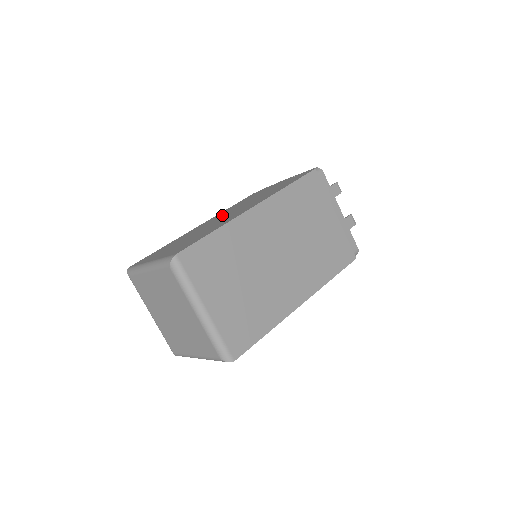
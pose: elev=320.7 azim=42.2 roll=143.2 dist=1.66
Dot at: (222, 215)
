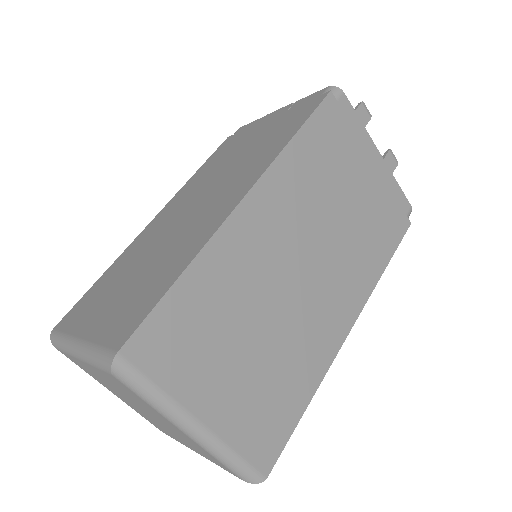
Dot at: (186, 200)
